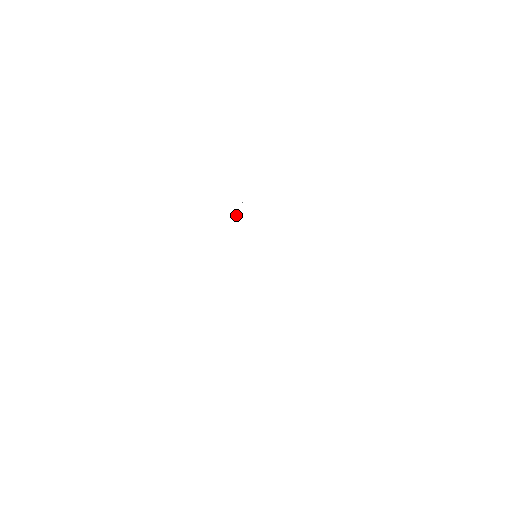
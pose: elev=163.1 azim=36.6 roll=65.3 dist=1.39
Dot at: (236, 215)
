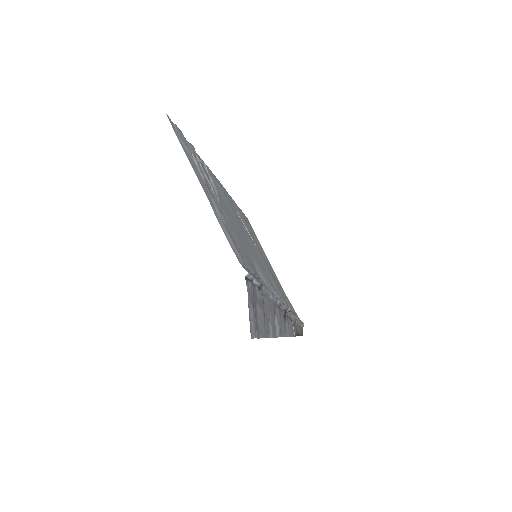
Dot at: (250, 235)
